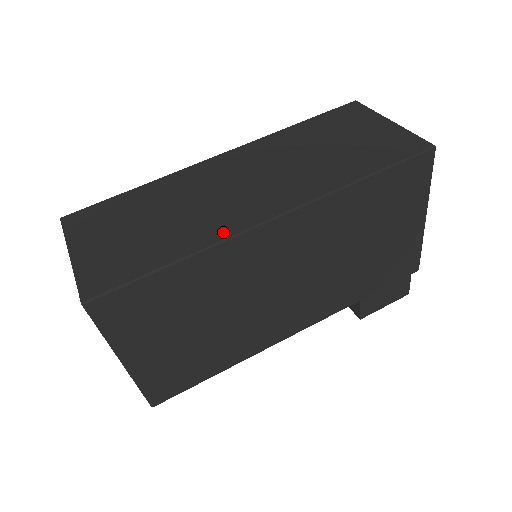
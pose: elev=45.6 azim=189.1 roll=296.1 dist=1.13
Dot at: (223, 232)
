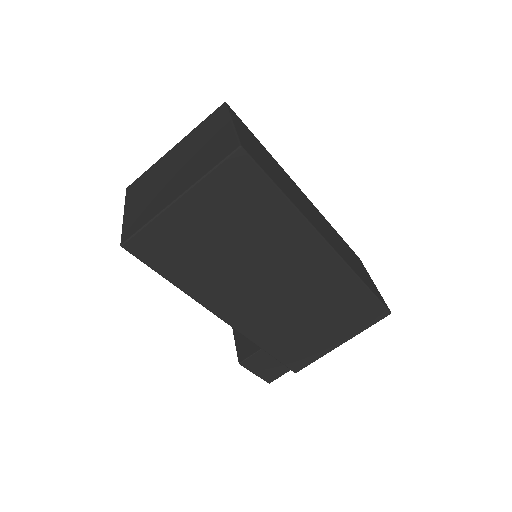
Dot at: (308, 217)
